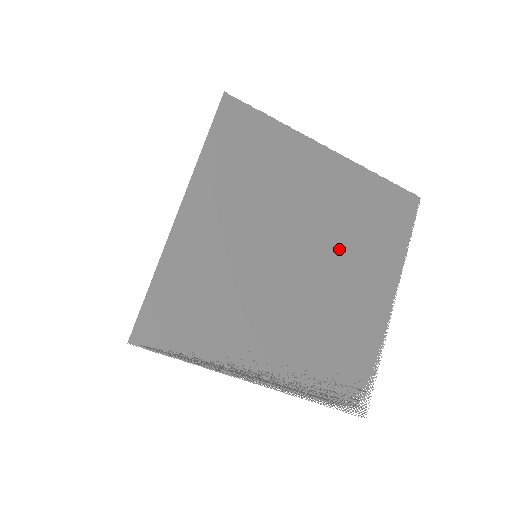
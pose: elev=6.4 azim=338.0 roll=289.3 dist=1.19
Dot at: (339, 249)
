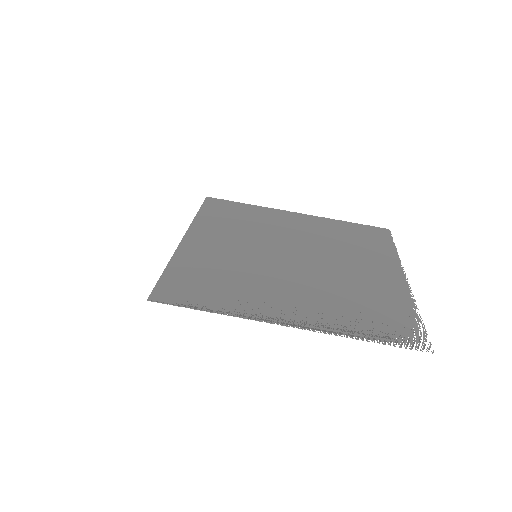
Dot at: (331, 252)
